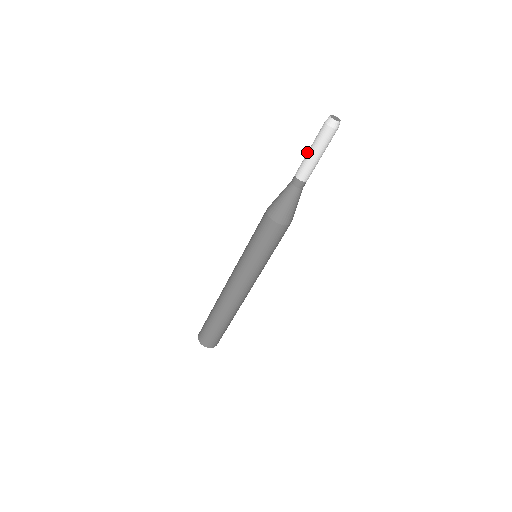
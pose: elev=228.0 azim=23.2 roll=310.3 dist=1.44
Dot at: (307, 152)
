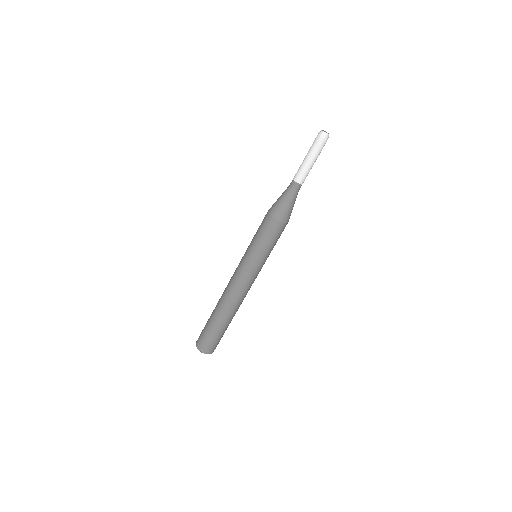
Dot at: (303, 161)
